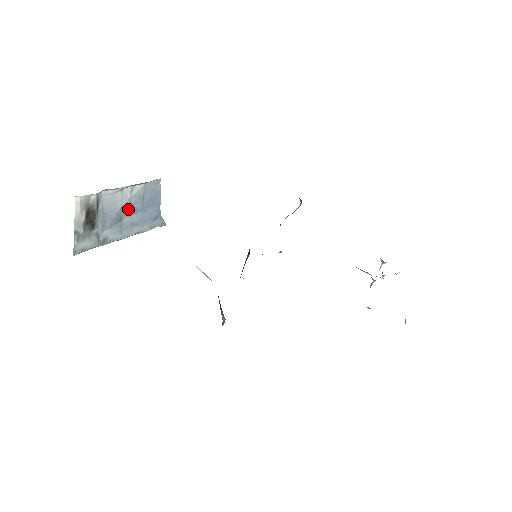
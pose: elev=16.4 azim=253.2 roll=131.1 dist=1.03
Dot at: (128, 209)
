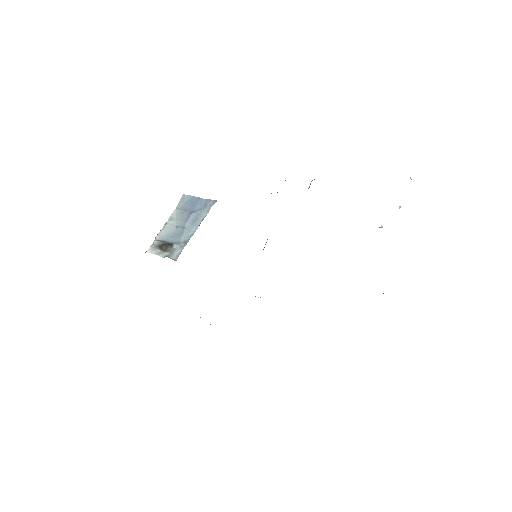
Dot at: (182, 221)
